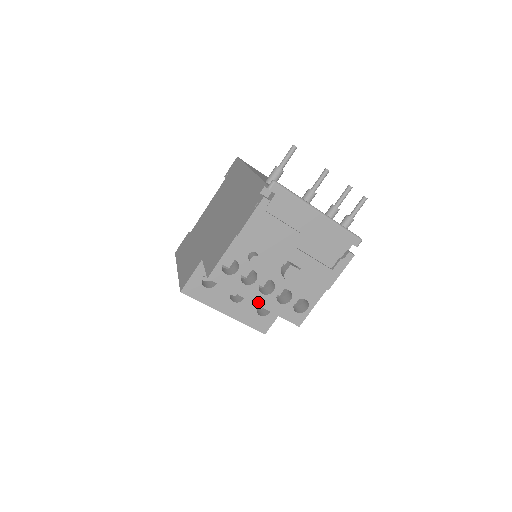
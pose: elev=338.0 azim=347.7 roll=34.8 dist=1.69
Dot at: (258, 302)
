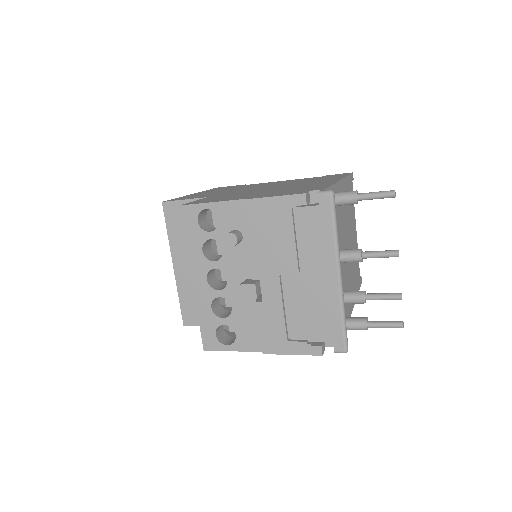
Dot at: (196, 282)
